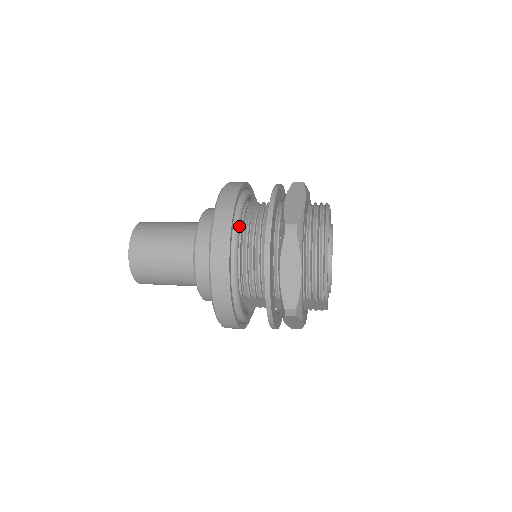
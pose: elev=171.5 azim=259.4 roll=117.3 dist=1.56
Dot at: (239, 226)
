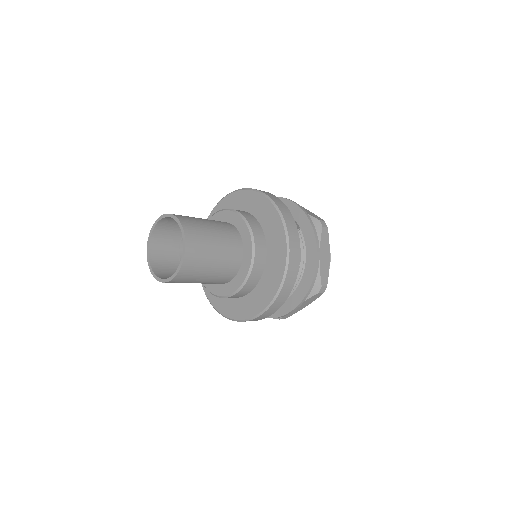
Dot at: occluded
